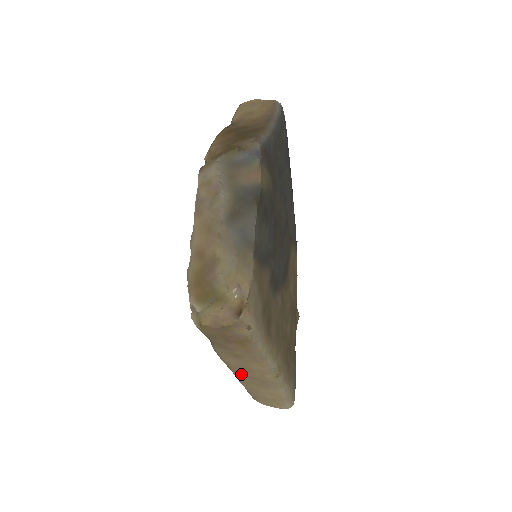
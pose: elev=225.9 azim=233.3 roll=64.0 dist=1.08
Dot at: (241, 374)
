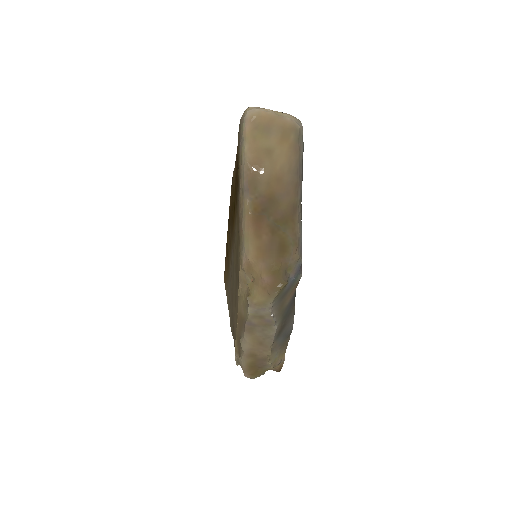
Dot at: occluded
